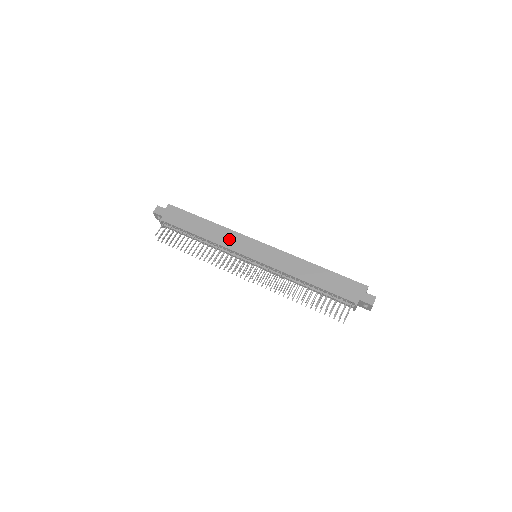
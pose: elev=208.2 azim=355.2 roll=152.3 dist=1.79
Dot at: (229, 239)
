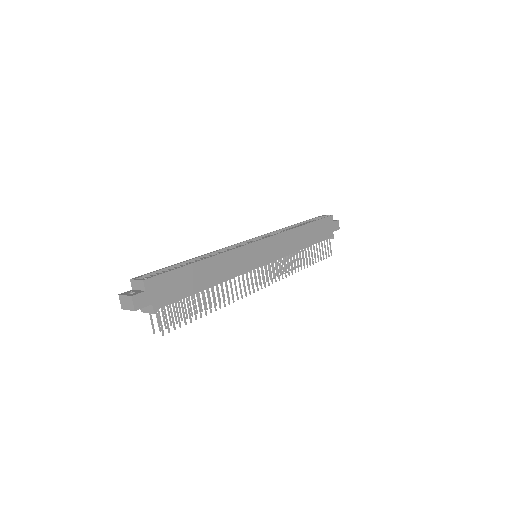
Dot at: (236, 263)
